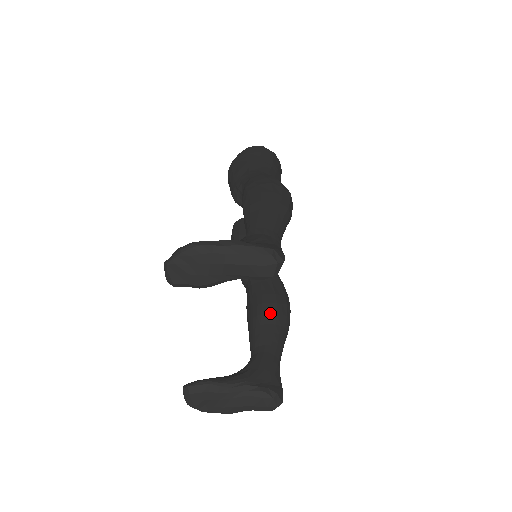
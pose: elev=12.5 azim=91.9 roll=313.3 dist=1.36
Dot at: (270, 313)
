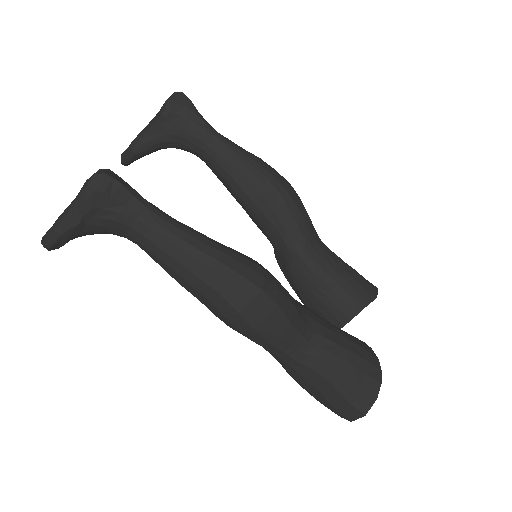
Dot at: occluded
